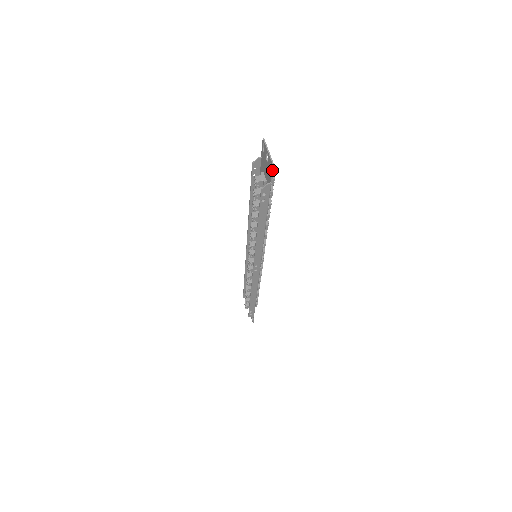
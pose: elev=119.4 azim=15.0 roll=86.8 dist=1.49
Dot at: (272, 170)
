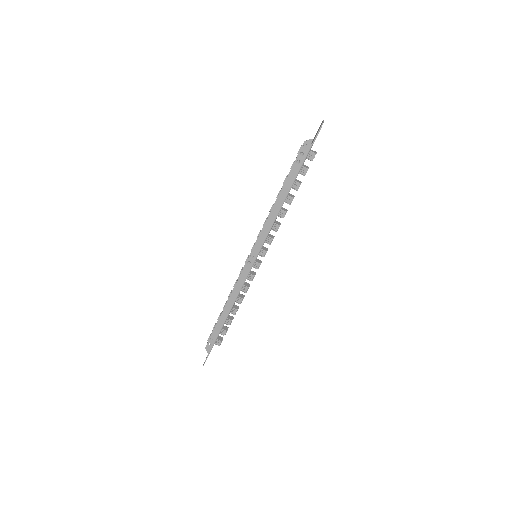
Dot at: (320, 129)
